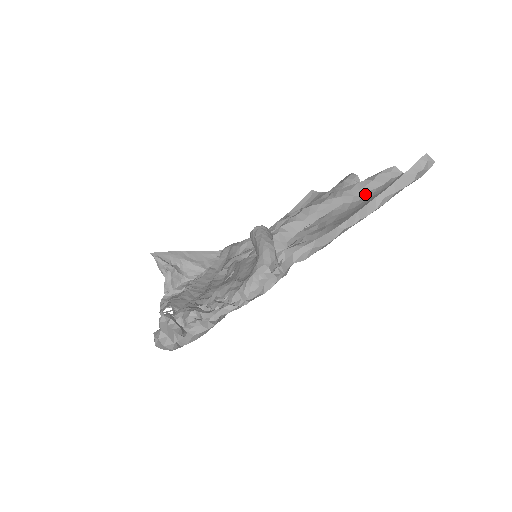
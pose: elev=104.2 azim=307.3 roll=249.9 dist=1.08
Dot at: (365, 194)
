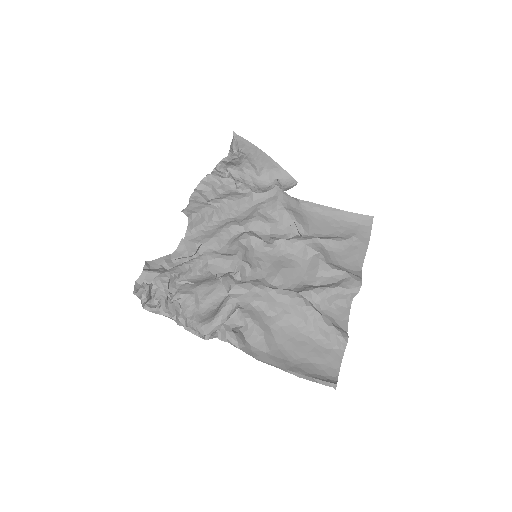
Dot at: (317, 332)
